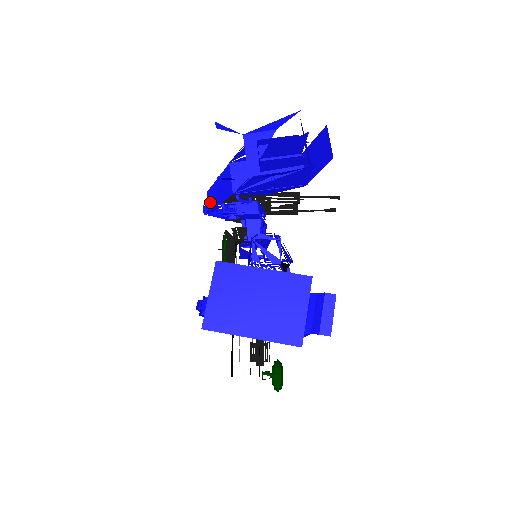
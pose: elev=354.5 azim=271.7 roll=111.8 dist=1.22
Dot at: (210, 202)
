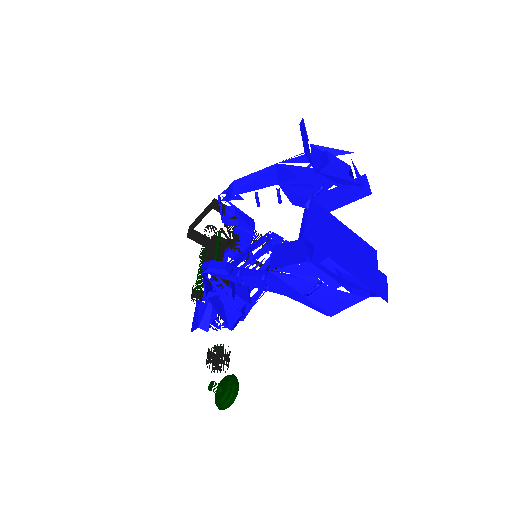
Dot at: (237, 189)
